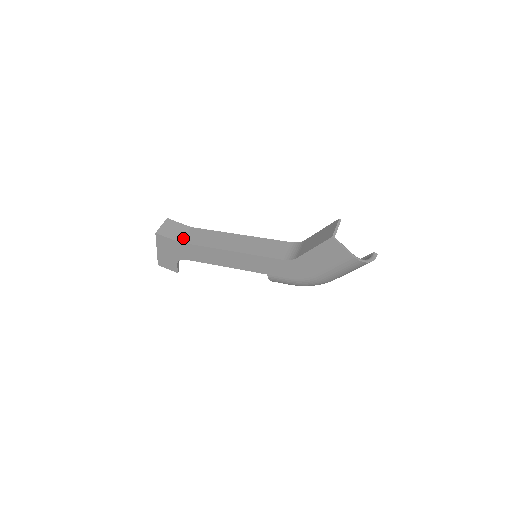
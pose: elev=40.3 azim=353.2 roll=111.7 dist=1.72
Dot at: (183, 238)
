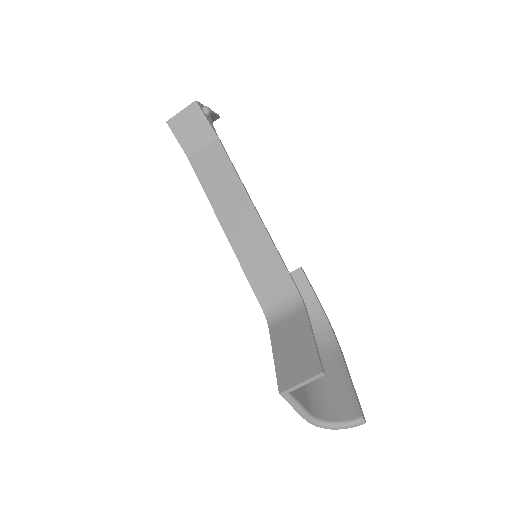
Dot at: (196, 153)
